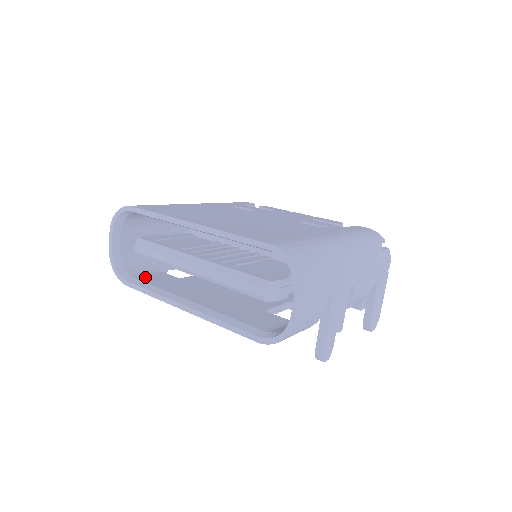
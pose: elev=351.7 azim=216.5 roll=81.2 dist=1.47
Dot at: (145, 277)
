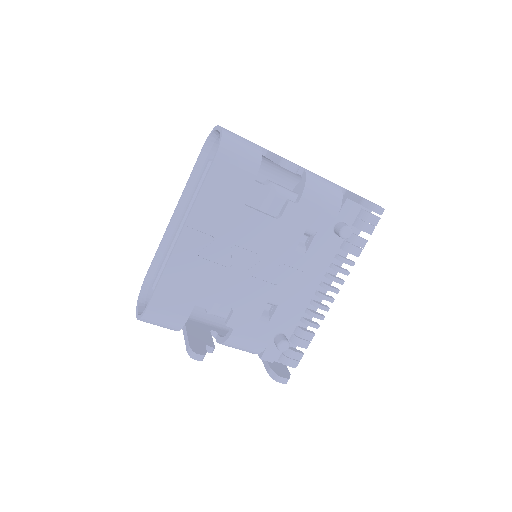
Dot at: occluded
